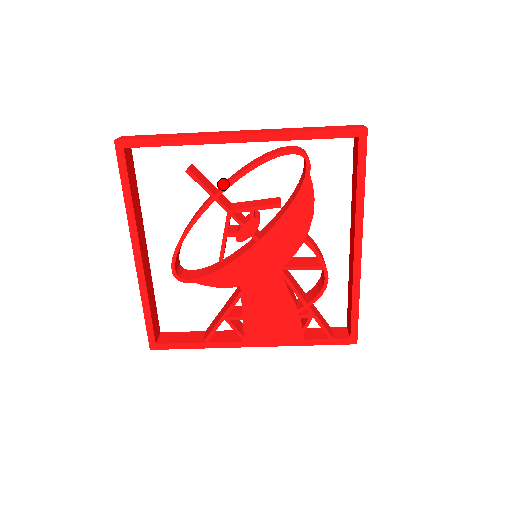
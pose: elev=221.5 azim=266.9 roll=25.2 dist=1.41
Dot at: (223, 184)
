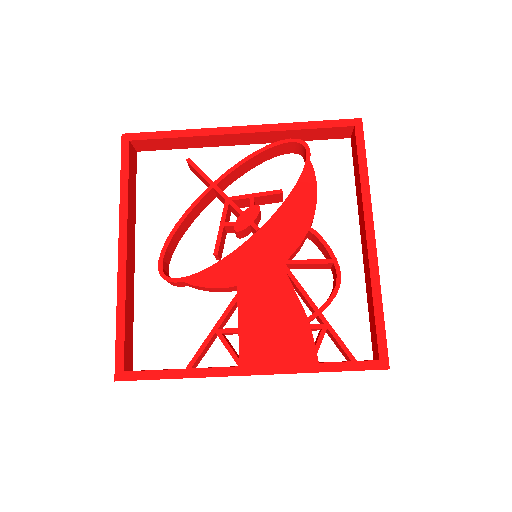
Dot at: occluded
